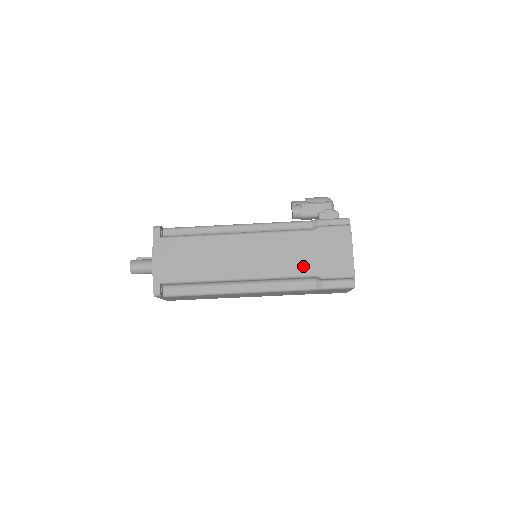
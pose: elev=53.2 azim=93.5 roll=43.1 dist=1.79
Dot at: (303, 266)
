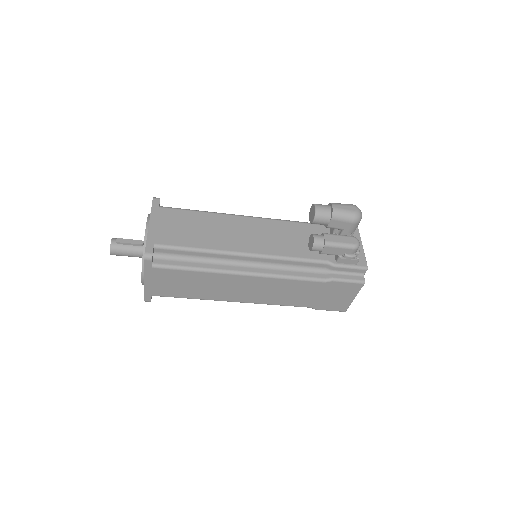
Dot at: (301, 302)
